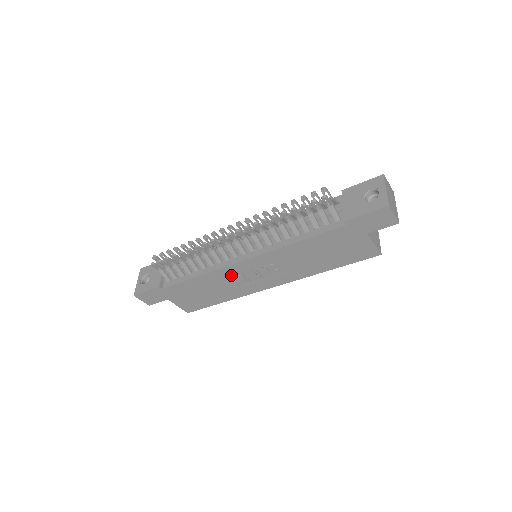
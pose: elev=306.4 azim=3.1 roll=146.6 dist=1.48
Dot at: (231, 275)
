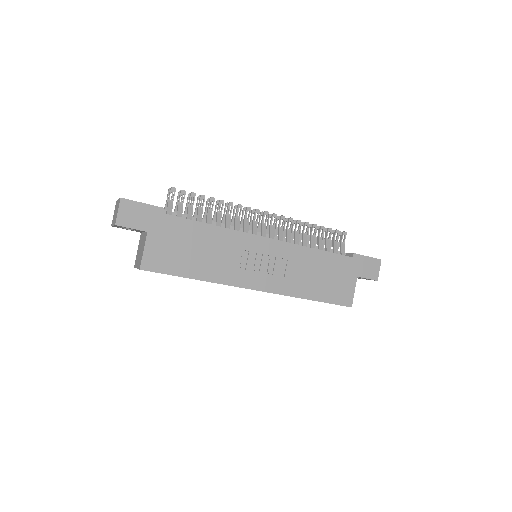
Dot at: (241, 246)
